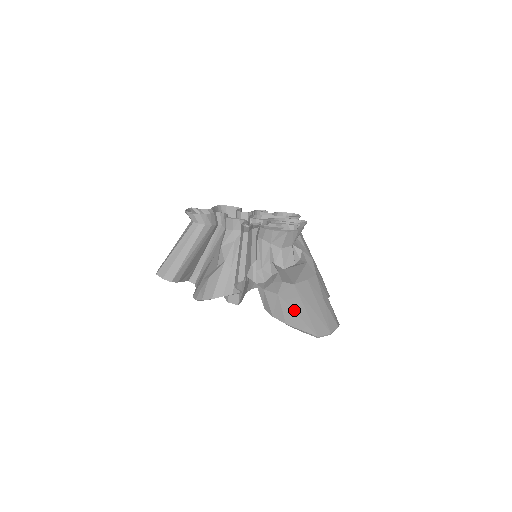
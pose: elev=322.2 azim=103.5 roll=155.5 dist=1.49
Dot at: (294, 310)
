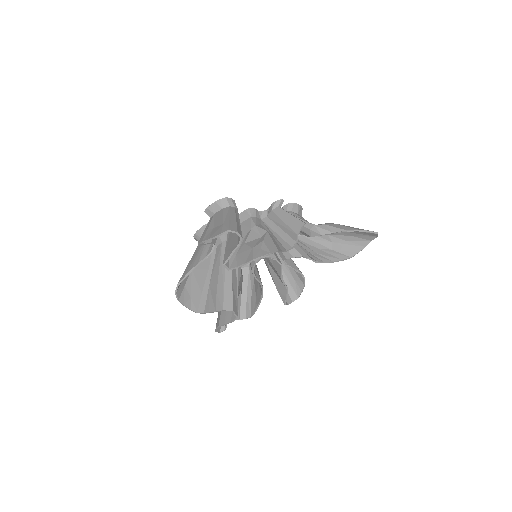
Dot at: (353, 227)
